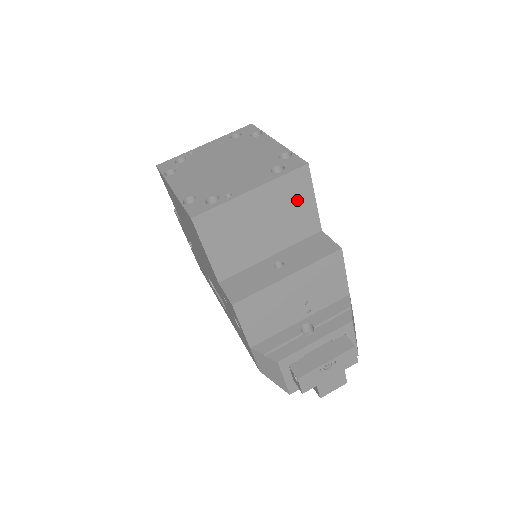
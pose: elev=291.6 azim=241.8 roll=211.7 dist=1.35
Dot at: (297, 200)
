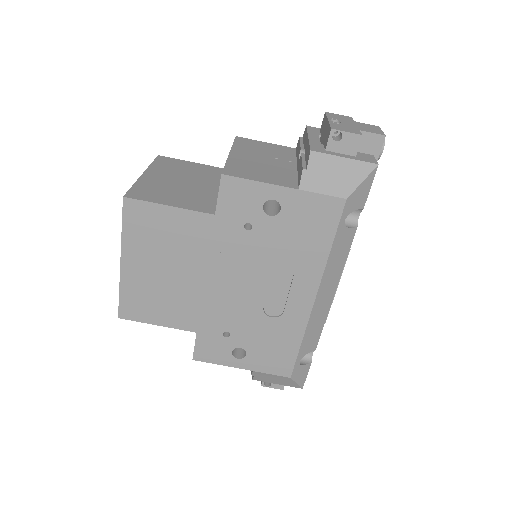
Dot at: (183, 167)
